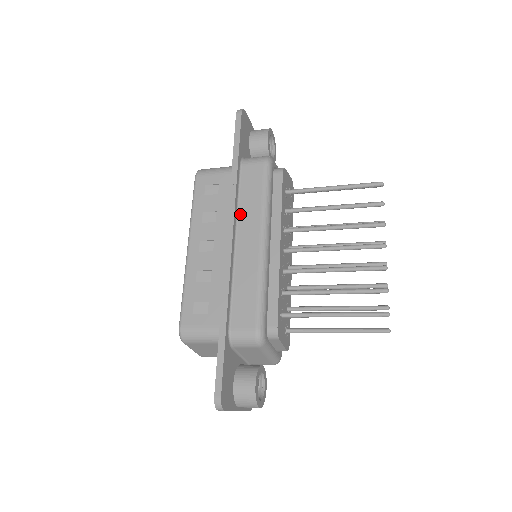
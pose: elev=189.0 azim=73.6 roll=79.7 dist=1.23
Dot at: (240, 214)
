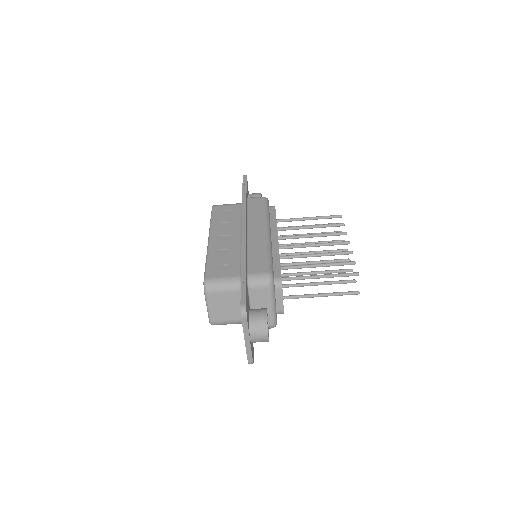
Dot at: (249, 220)
